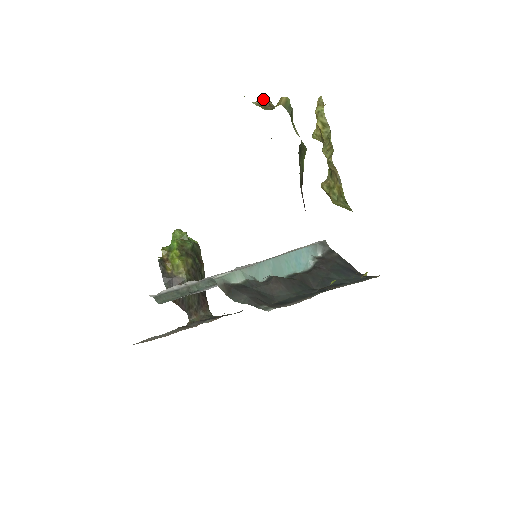
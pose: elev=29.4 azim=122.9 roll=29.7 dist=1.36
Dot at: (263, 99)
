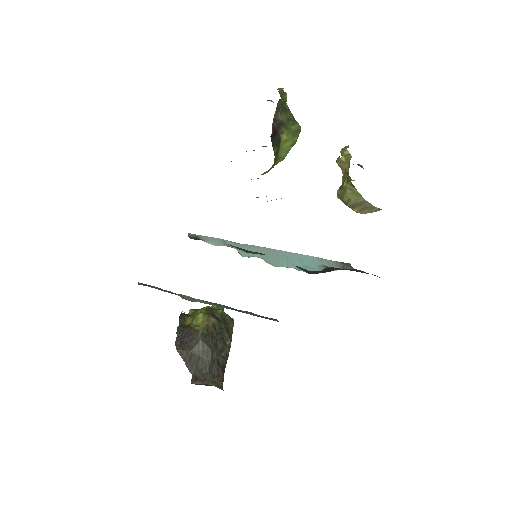
Dot at: occluded
